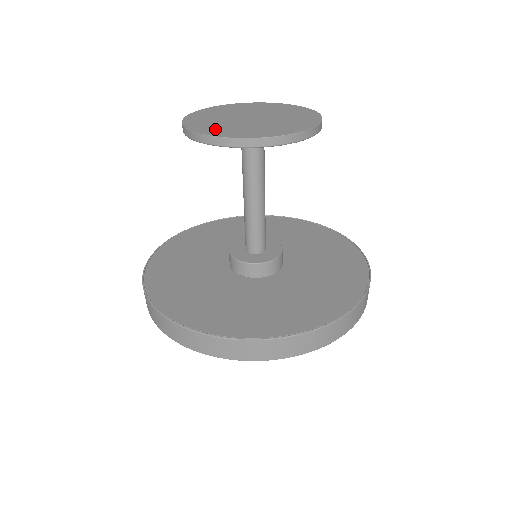
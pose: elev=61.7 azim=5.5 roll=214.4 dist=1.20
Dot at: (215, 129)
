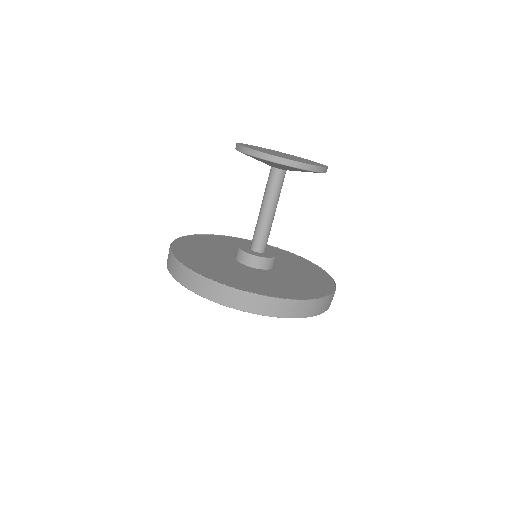
Dot at: (274, 154)
